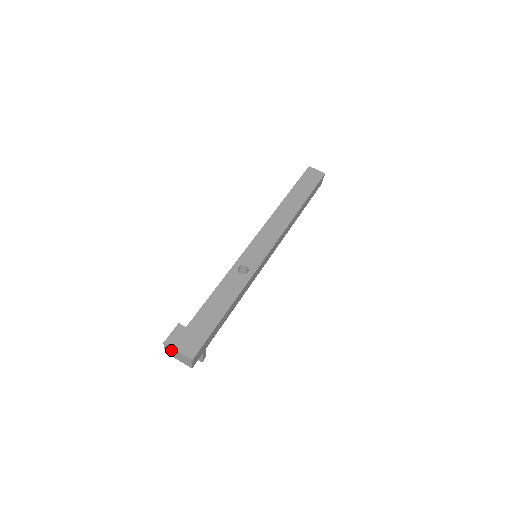
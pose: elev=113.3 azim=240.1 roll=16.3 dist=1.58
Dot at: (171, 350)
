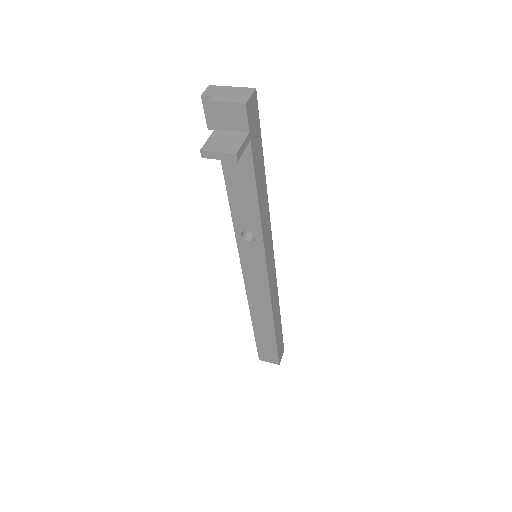
Dot at: (217, 91)
